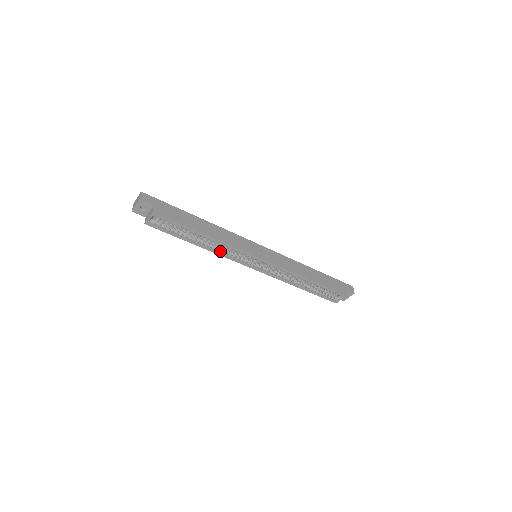
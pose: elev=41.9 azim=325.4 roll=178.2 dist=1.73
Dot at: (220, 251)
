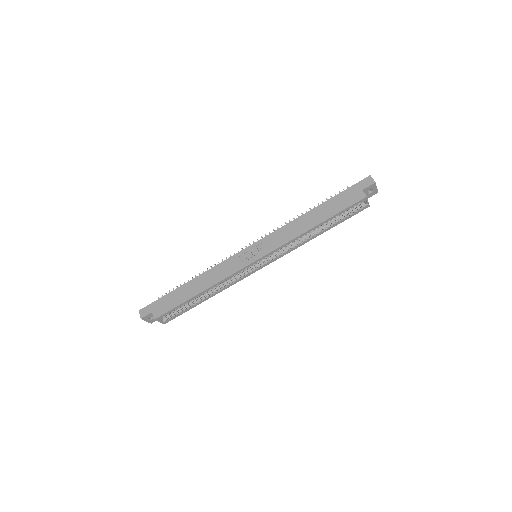
Dot at: (226, 285)
